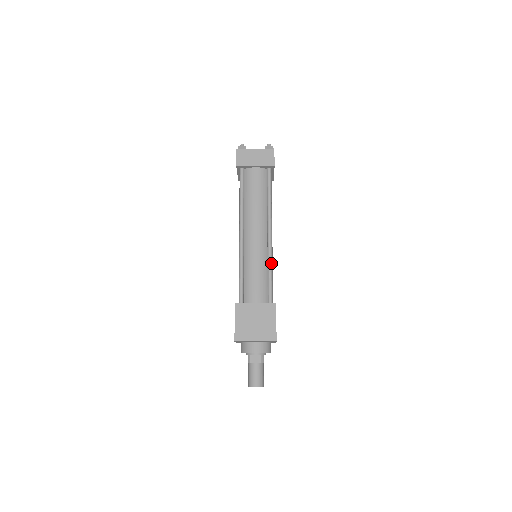
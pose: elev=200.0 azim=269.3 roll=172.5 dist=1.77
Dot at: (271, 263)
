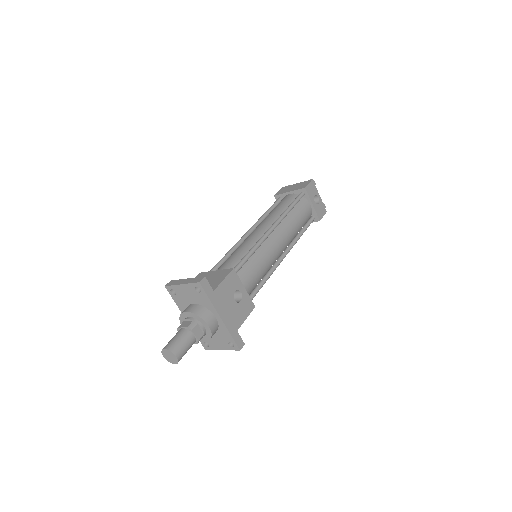
Dot at: (256, 246)
